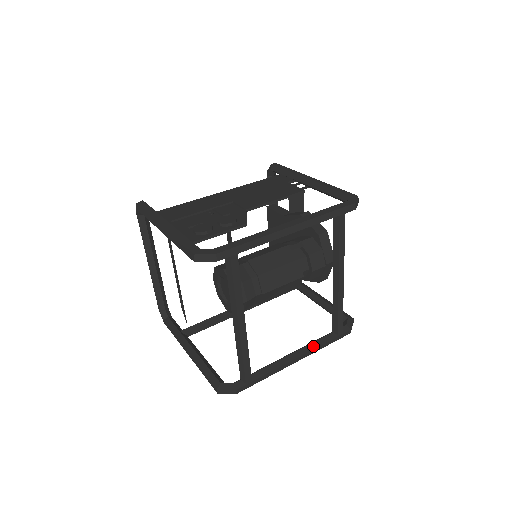
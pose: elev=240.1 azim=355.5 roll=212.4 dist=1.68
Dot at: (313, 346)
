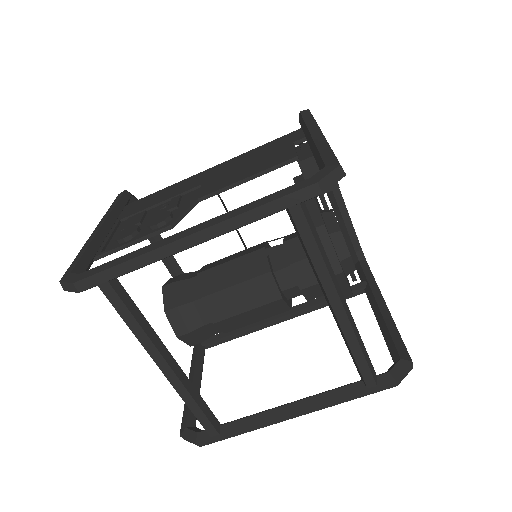
Dot at: (320, 399)
